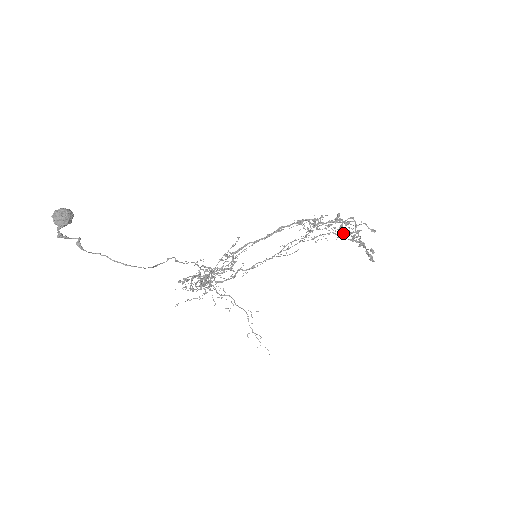
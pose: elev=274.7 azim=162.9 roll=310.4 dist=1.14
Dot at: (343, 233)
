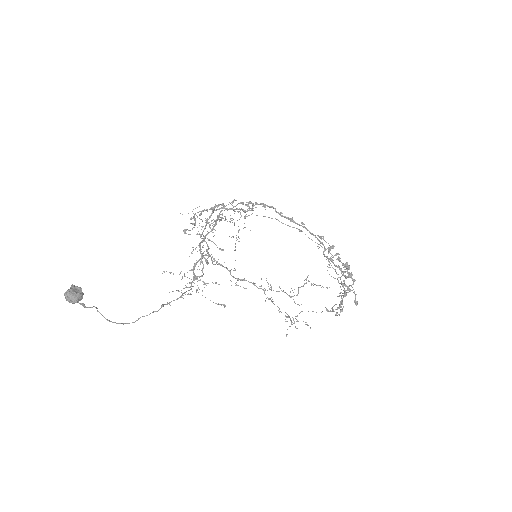
Dot at: (338, 280)
